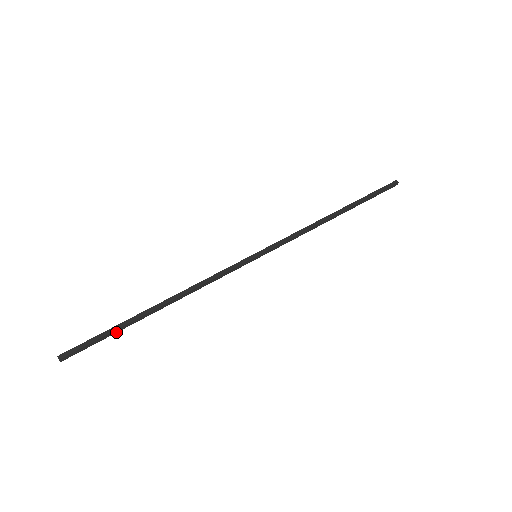
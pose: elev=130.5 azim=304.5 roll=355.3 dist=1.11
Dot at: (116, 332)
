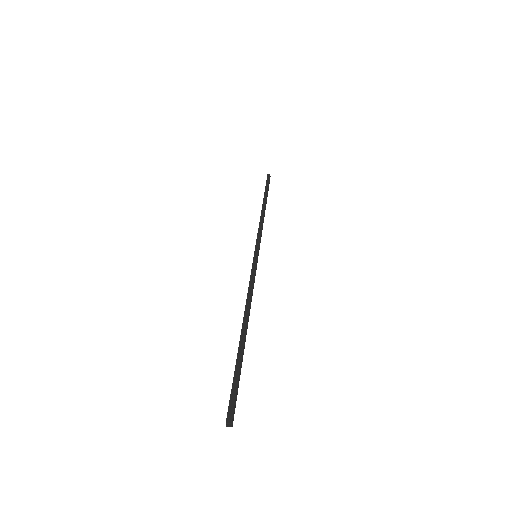
Dot at: occluded
